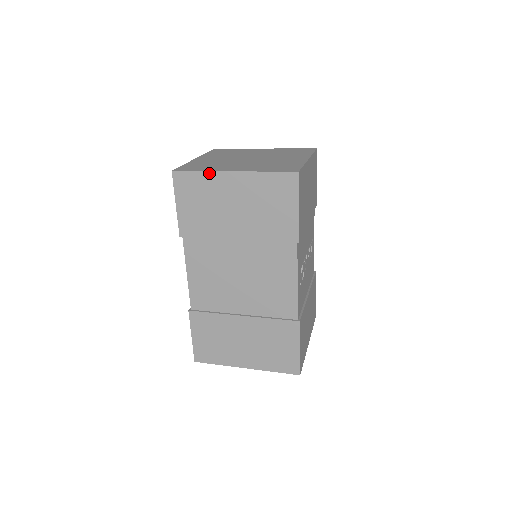
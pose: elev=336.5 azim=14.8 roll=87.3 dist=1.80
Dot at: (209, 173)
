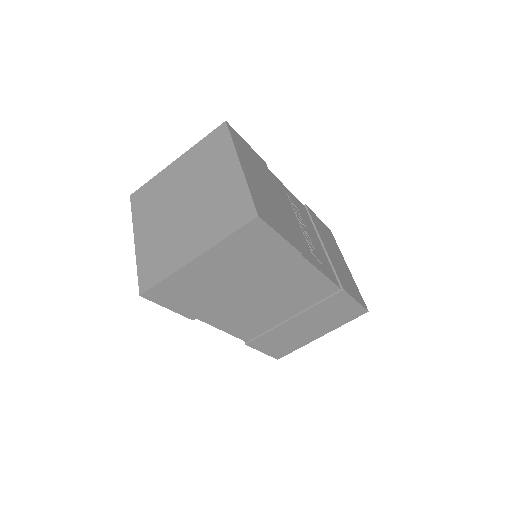
Dot at: (175, 274)
